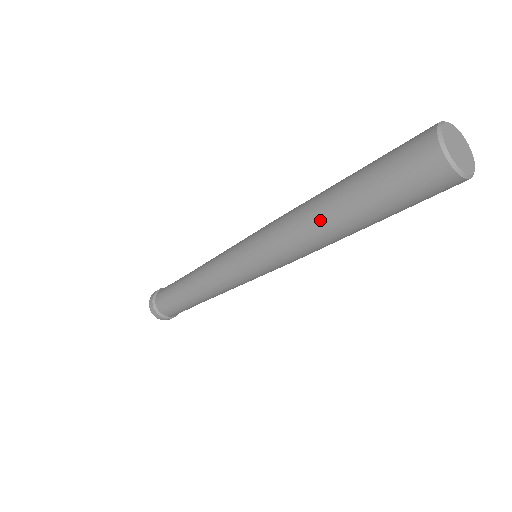
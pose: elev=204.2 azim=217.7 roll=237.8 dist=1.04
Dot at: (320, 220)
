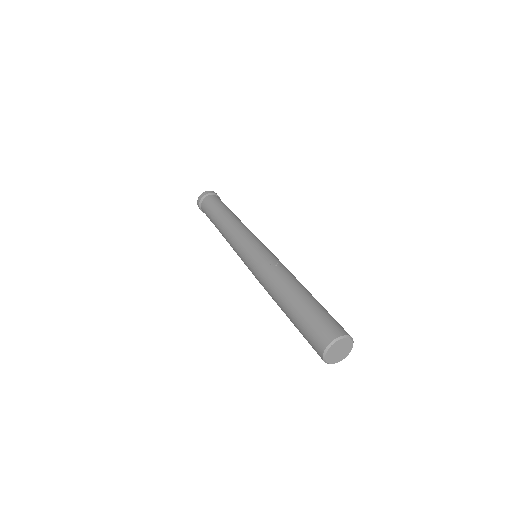
Dot at: occluded
